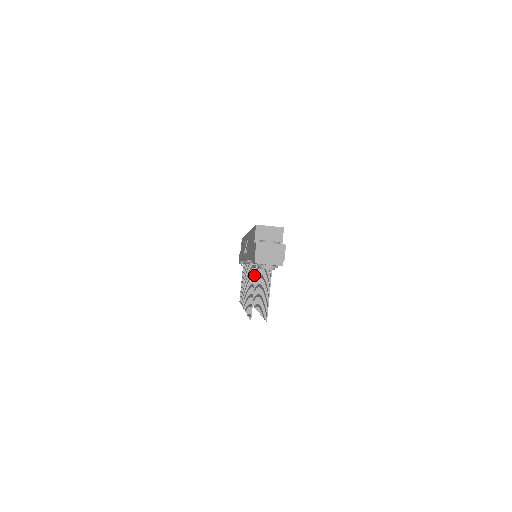
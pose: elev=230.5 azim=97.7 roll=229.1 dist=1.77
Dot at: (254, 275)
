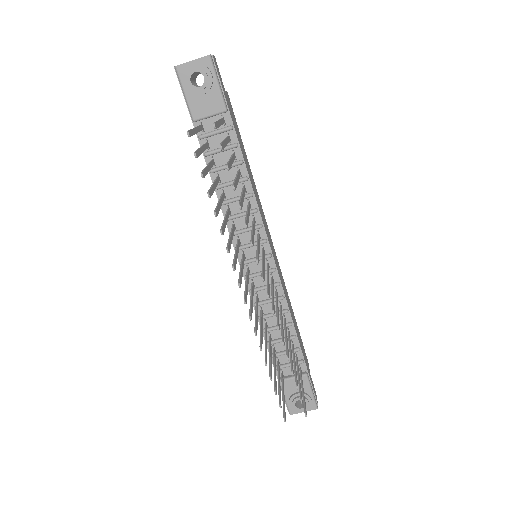
Dot at: occluded
